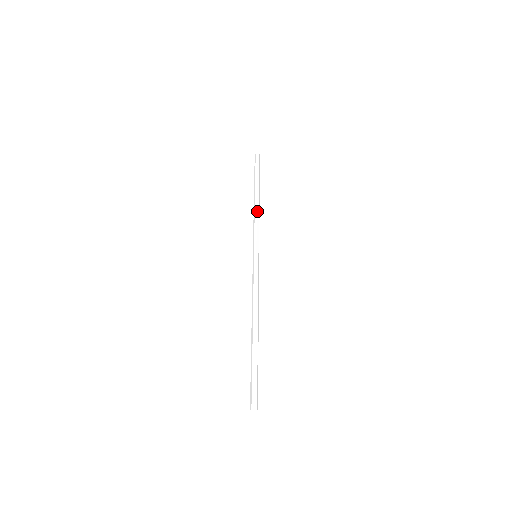
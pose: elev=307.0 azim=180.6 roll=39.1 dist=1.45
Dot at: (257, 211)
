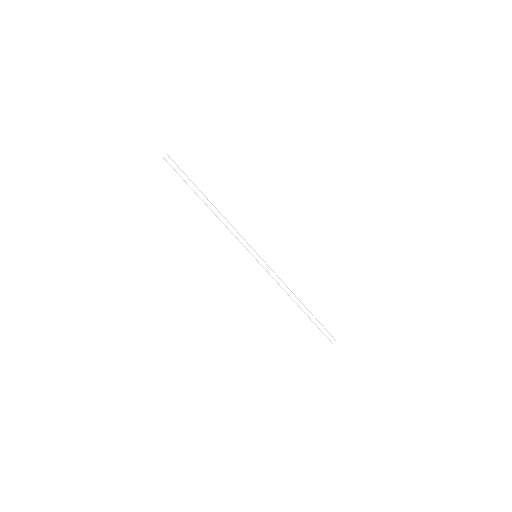
Dot at: (223, 220)
